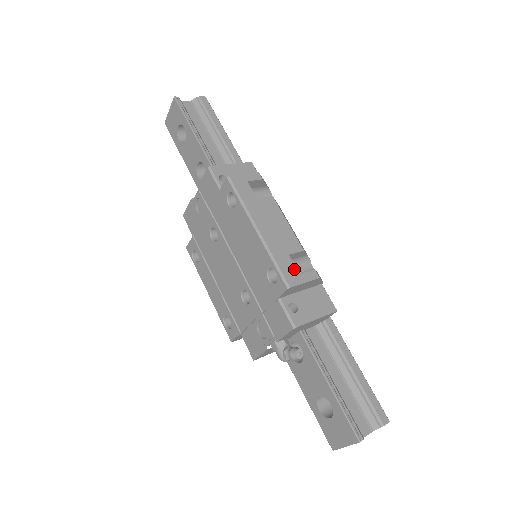
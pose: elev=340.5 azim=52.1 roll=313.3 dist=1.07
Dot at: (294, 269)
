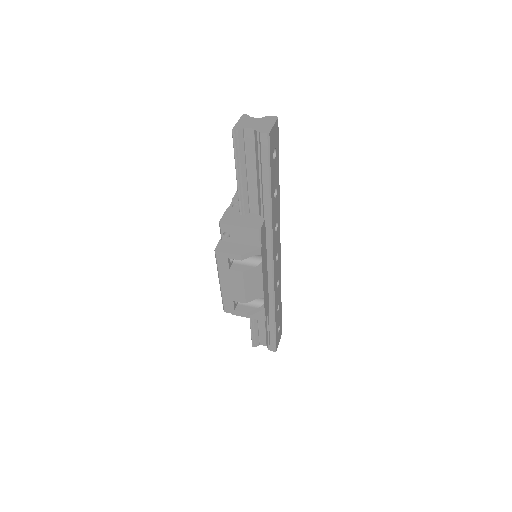
Dot at: (232, 307)
